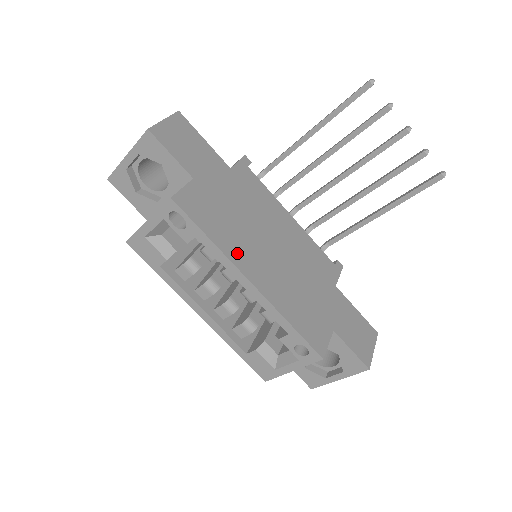
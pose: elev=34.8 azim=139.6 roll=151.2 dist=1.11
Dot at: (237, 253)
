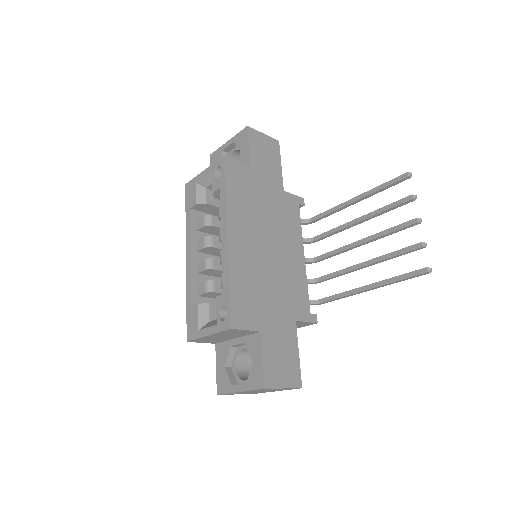
Dot at: (236, 217)
